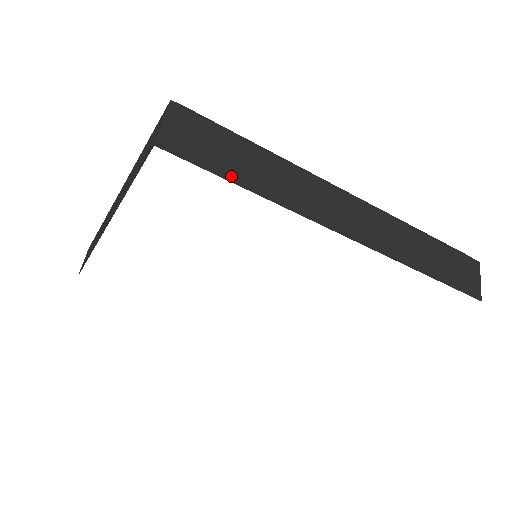
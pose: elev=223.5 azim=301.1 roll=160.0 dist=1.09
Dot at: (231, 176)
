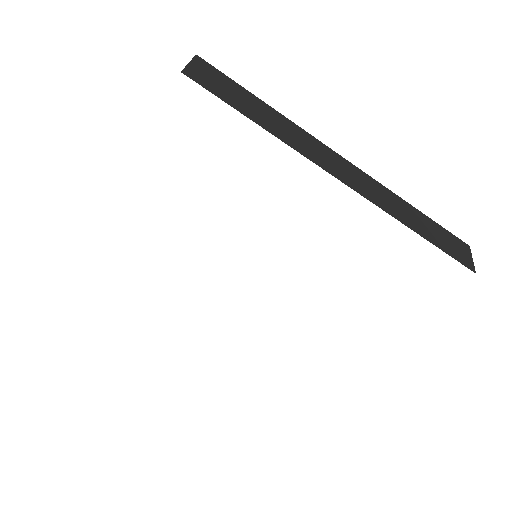
Dot at: (242, 111)
